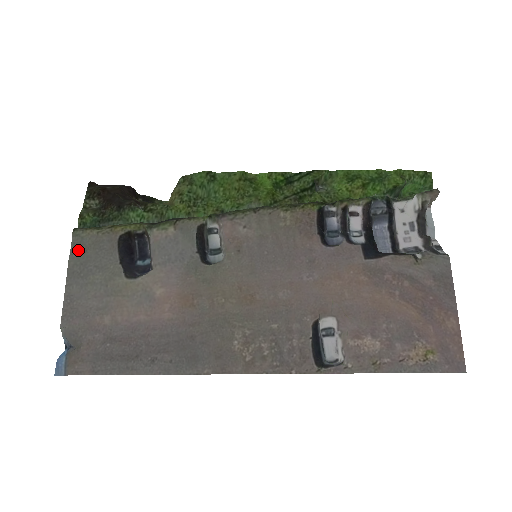
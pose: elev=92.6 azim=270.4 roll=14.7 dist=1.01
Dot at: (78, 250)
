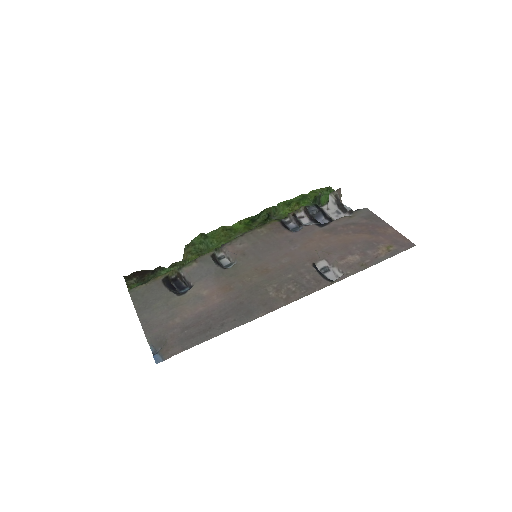
Dot at: (137, 297)
